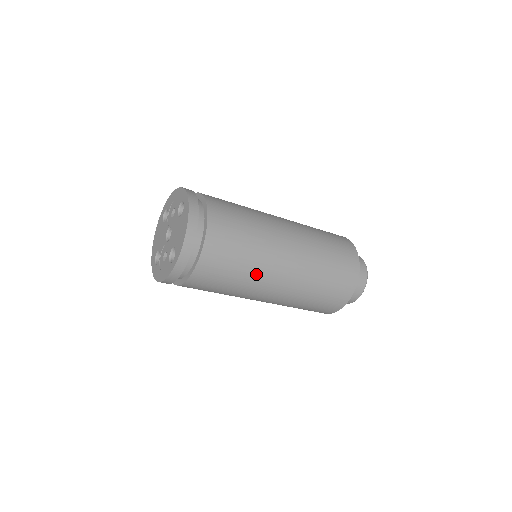
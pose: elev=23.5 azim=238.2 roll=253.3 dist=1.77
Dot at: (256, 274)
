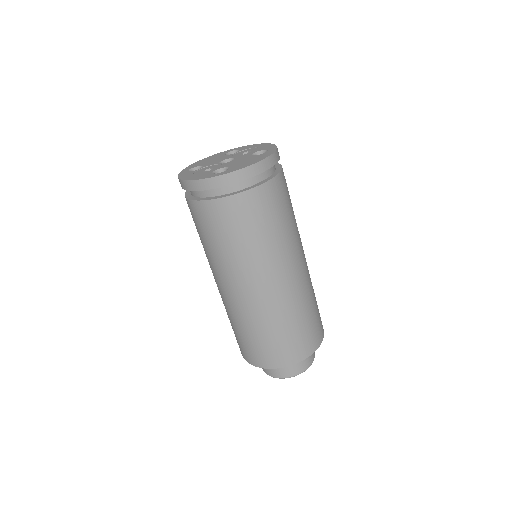
Dot at: (256, 258)
